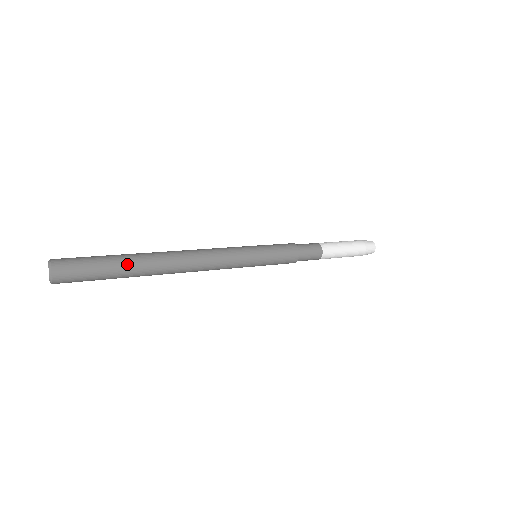
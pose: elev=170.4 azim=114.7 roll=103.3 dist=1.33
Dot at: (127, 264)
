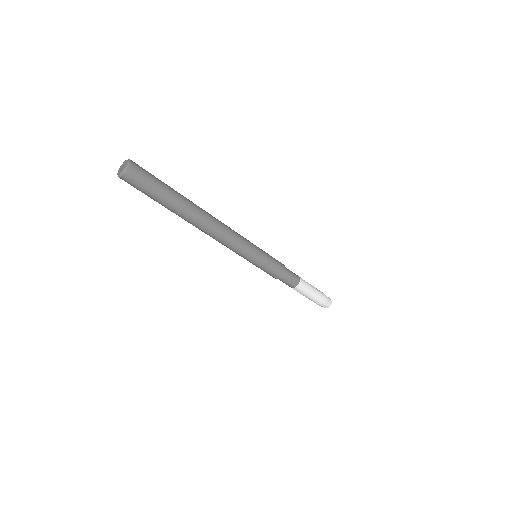
Dot at: (179, 194)
